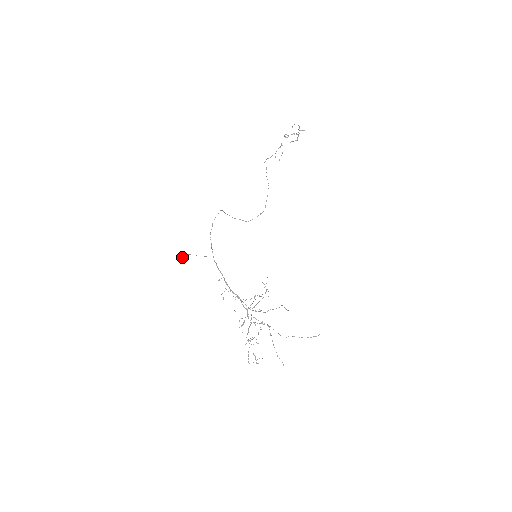
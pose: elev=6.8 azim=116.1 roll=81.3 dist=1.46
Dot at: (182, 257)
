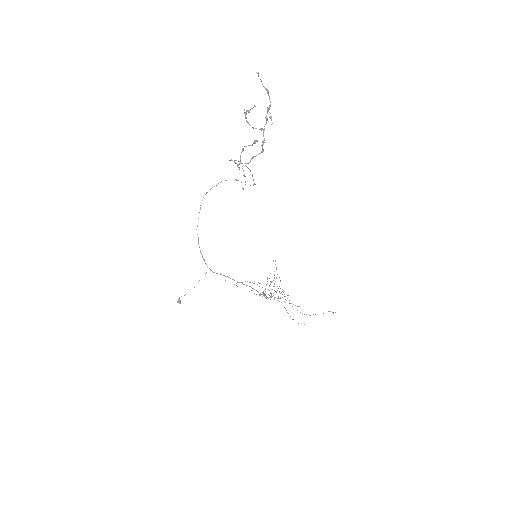
Dot at: (178, 302)
